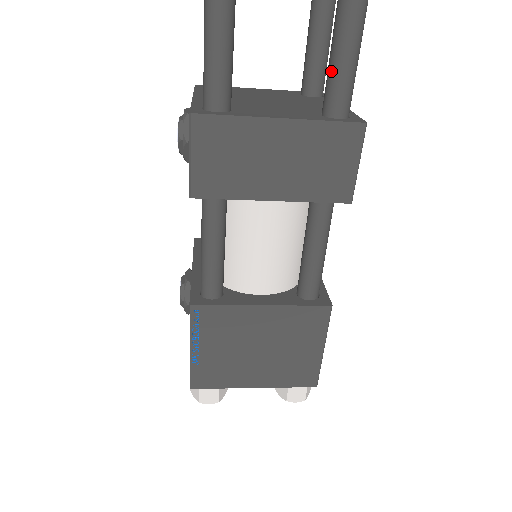
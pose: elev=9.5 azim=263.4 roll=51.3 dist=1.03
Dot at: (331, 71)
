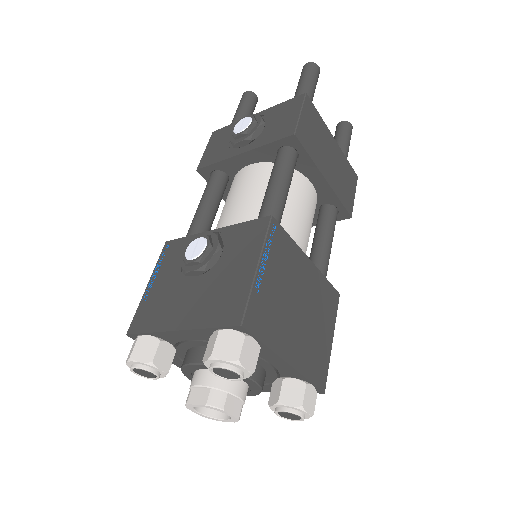
Dot at: (340, 146)
